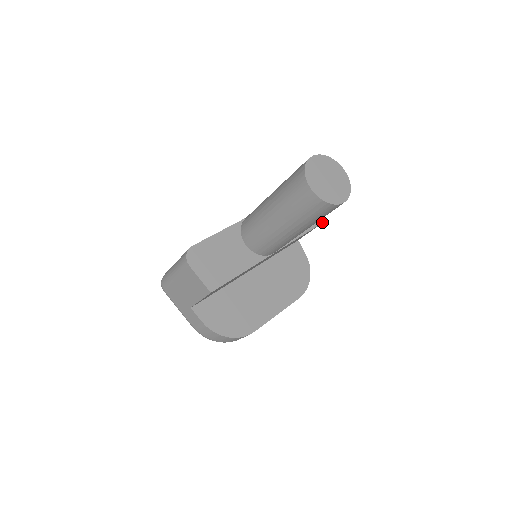
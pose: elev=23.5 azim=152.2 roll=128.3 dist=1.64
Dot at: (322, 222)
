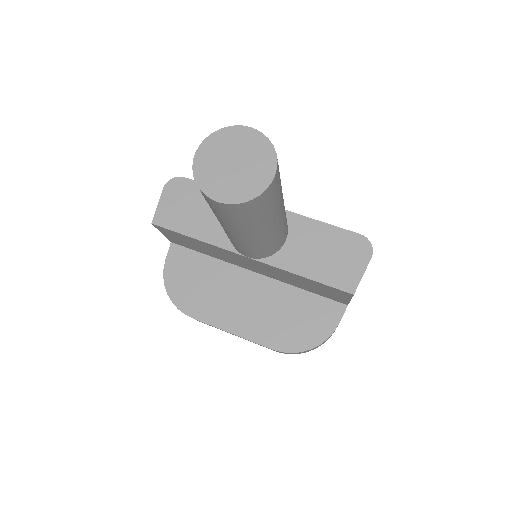
Dot at: (352, 292)
